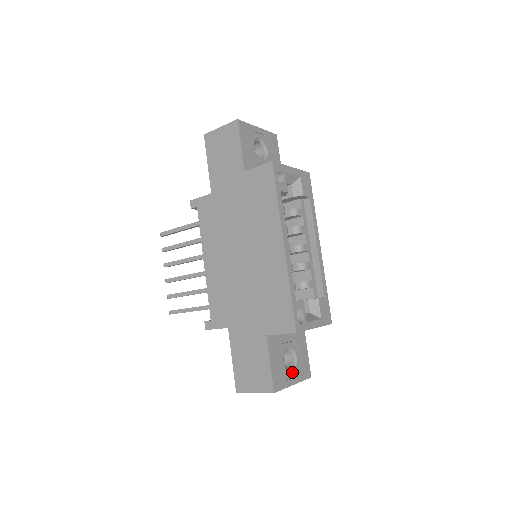
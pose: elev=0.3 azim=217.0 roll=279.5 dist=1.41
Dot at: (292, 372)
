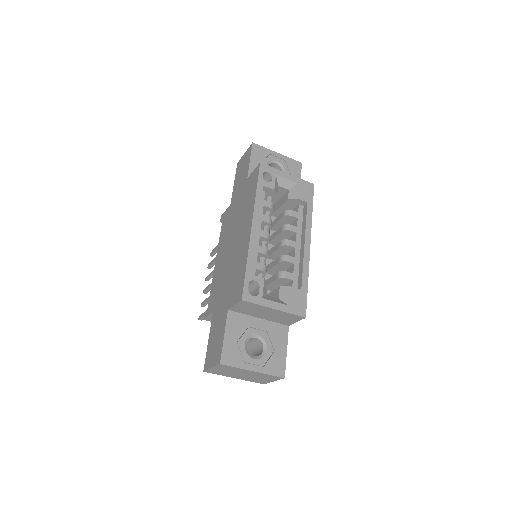
Dot at: (255, 359)
